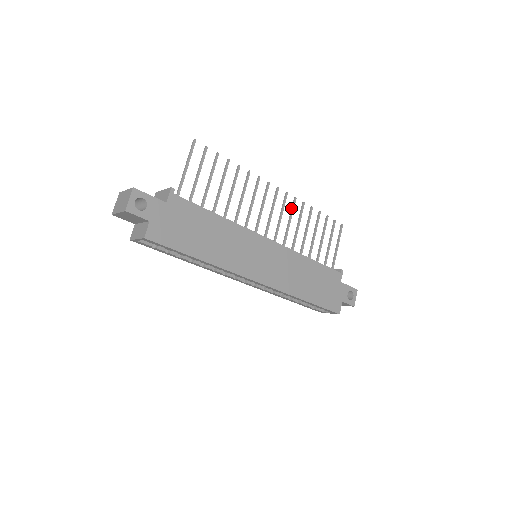
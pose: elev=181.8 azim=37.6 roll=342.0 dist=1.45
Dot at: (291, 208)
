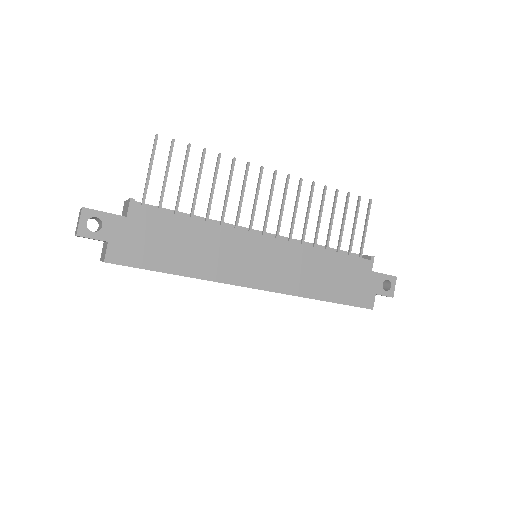
Dot at: (297, 192)
